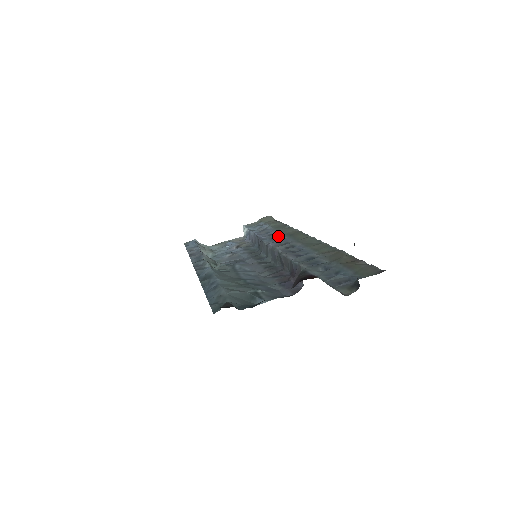
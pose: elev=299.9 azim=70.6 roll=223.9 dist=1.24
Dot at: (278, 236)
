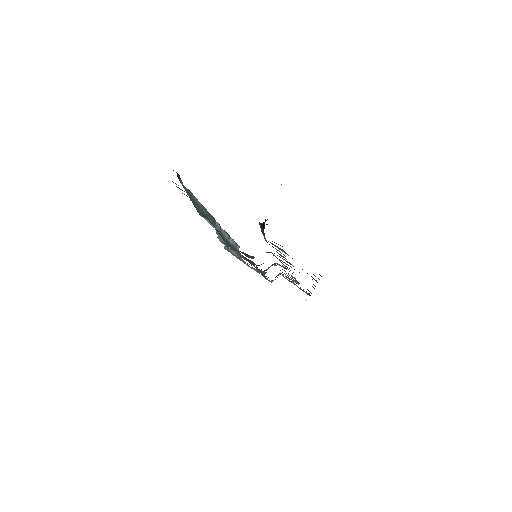
Dot at: occluded
